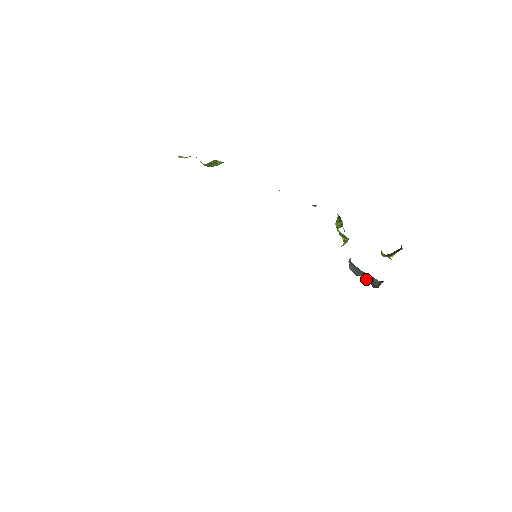
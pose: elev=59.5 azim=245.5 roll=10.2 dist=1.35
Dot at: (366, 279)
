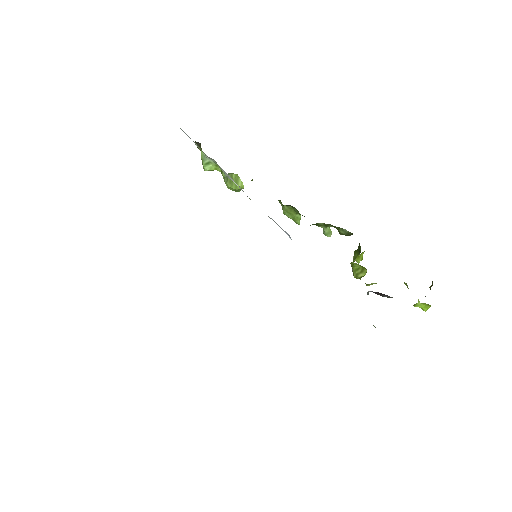
Dot at: occluded
